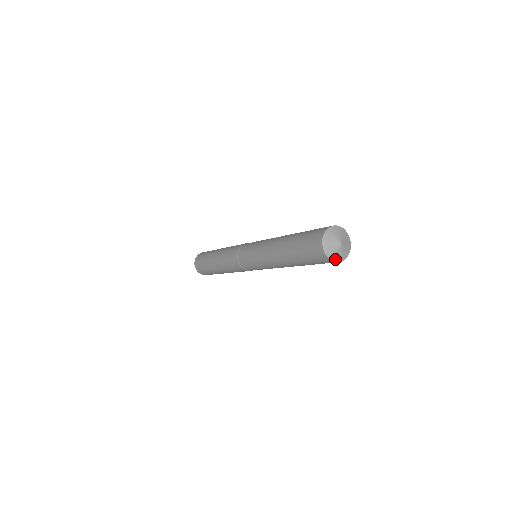
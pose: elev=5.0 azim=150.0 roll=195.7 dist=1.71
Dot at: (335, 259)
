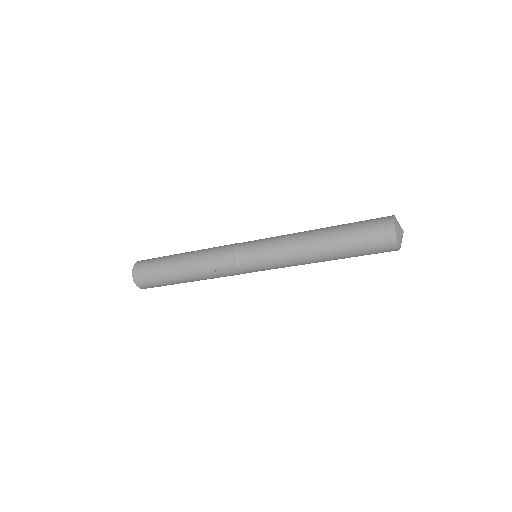
Dot at: (397, 233)
